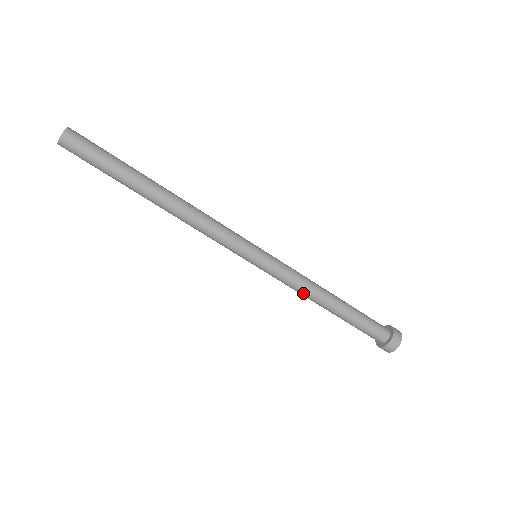
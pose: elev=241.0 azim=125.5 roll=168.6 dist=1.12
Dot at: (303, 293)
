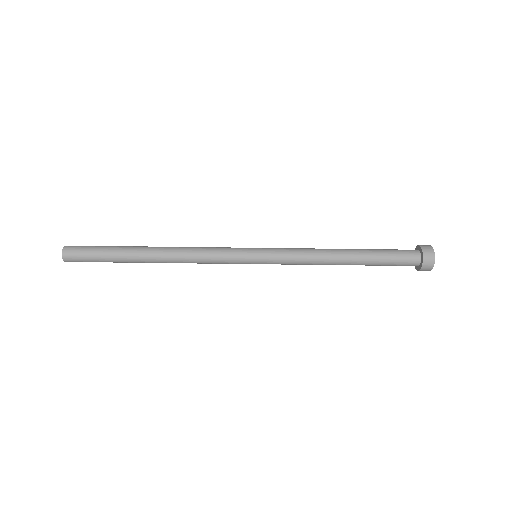
Dot at: (314, 261)
